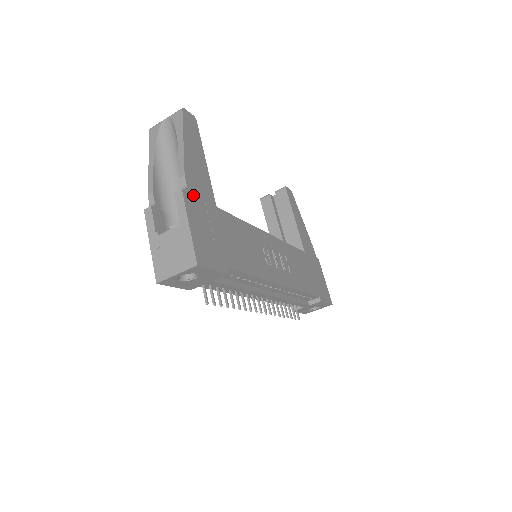
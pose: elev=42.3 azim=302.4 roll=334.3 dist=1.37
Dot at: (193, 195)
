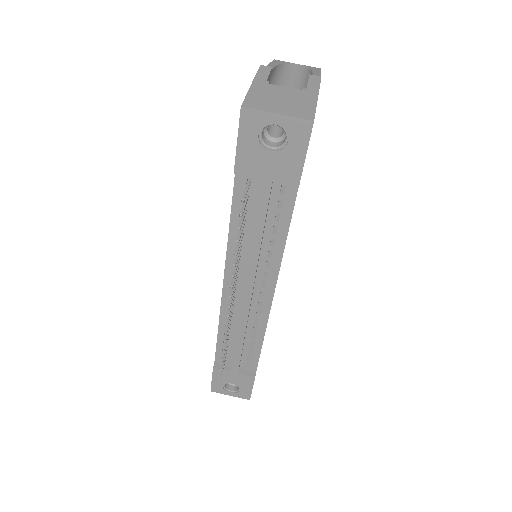
Dot at: occluded
